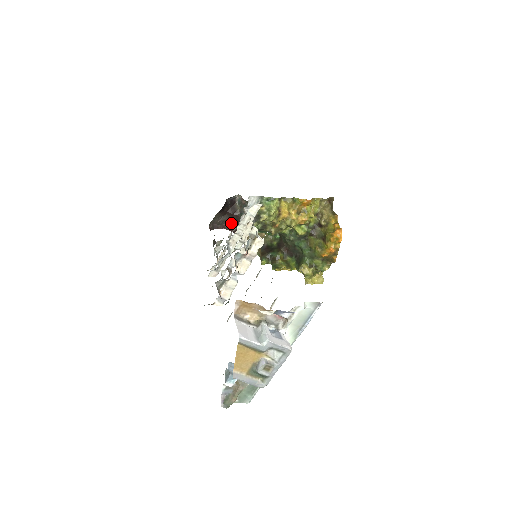
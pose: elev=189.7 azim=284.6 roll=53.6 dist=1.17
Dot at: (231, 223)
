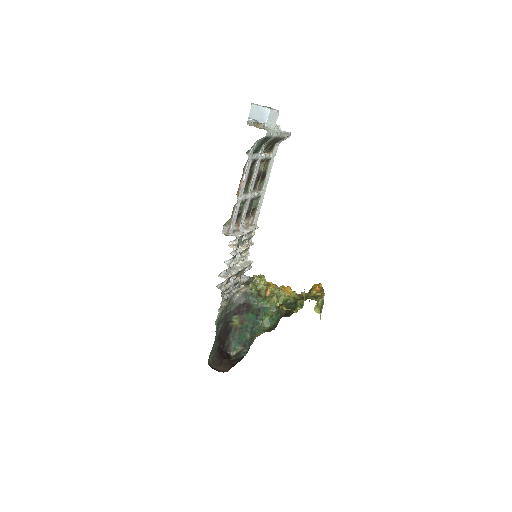
Dot at: (229, 366)
